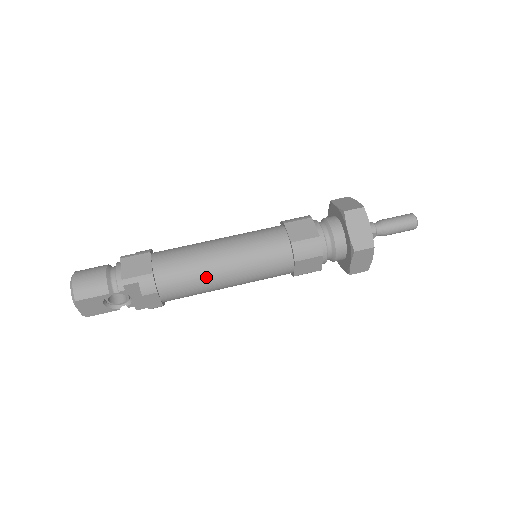
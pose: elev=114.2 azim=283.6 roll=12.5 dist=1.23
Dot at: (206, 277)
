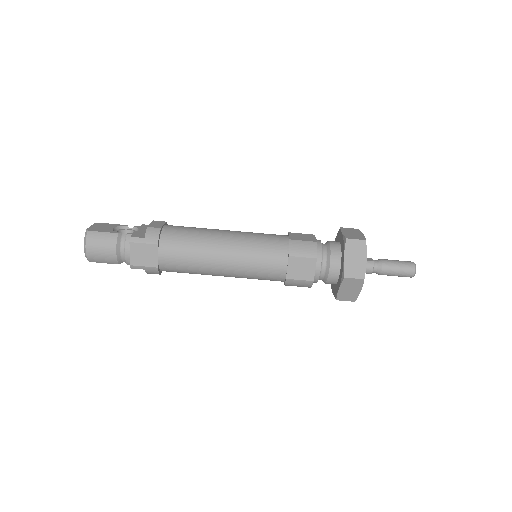
Dot at: (204, 274)
